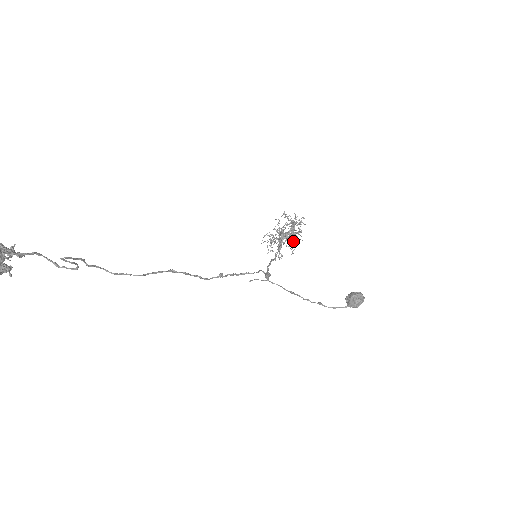
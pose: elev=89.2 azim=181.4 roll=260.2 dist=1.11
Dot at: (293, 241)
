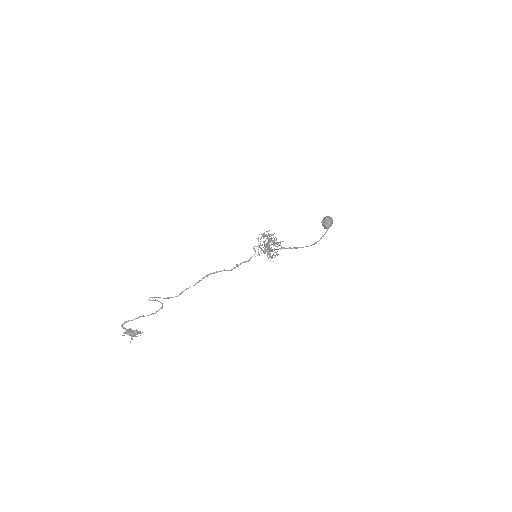
Dot at: occluded
